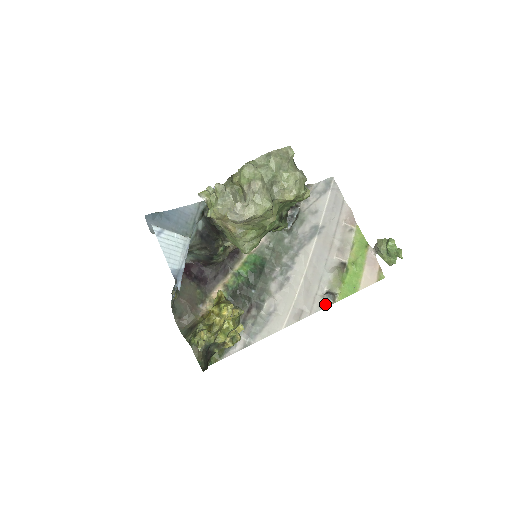
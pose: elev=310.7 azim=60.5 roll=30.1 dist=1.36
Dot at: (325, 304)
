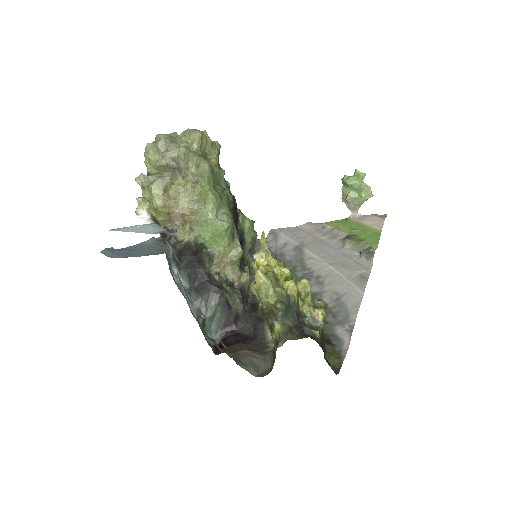
Dot at: (370, 256)
